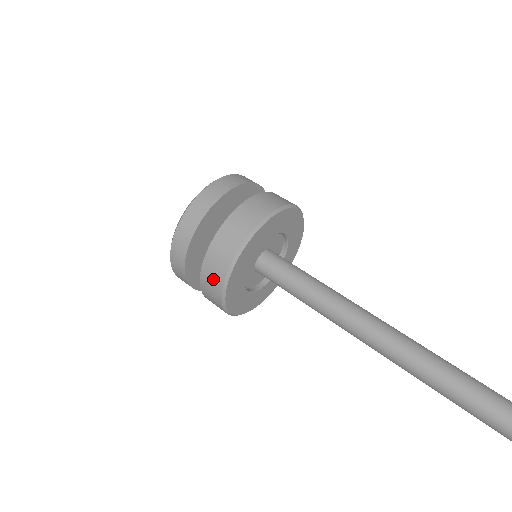
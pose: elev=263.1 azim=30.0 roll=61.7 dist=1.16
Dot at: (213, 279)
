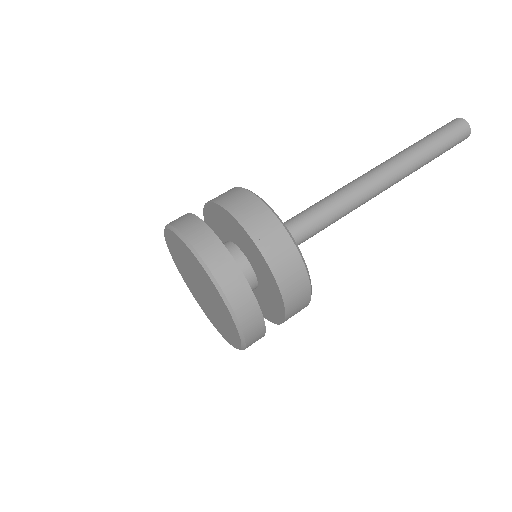
Dot at: (300, 298)
